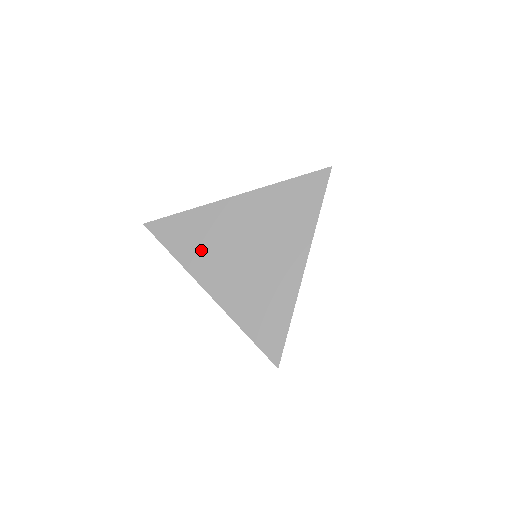
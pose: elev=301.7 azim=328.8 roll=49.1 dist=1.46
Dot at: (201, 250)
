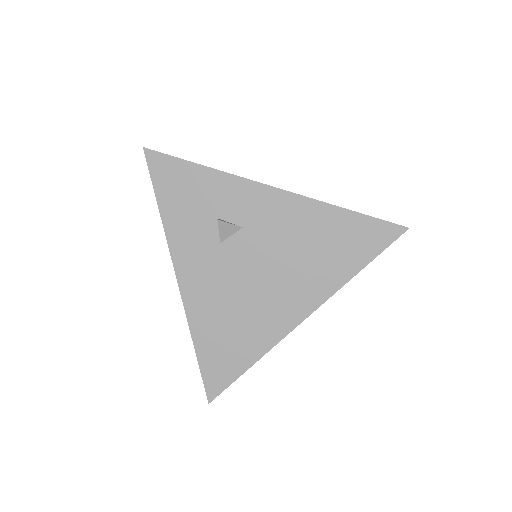
Dot at: occluded
